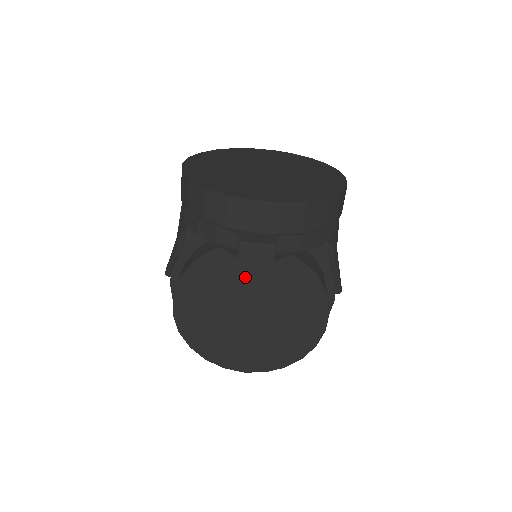
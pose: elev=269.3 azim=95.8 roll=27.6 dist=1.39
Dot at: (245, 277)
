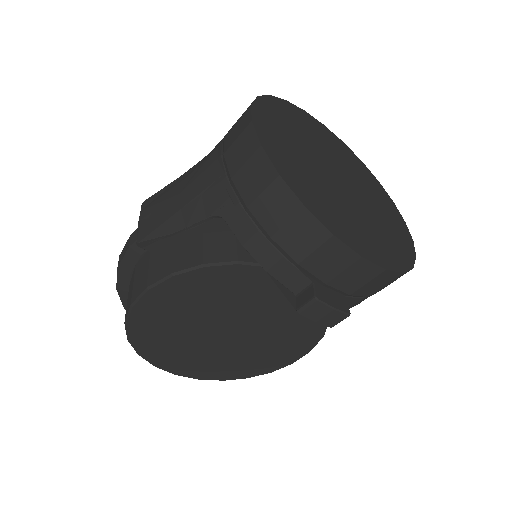
Dot at: (256, 299)
